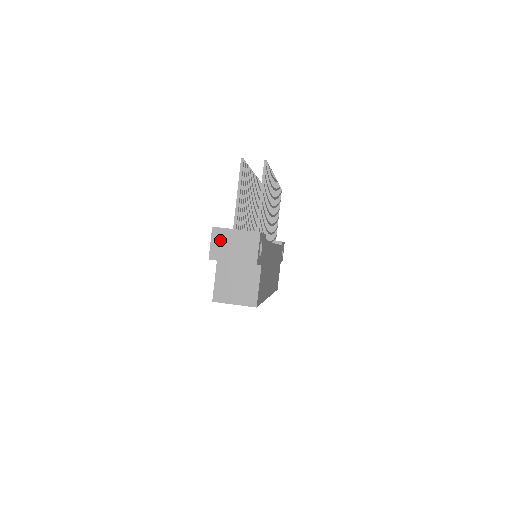
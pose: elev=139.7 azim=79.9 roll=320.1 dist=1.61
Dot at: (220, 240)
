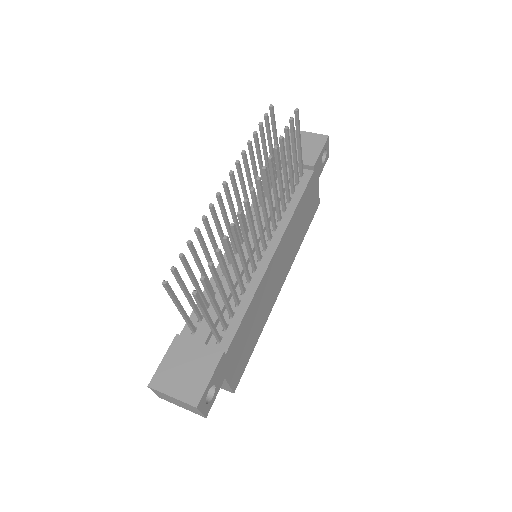
Dot at: (161, 395)
